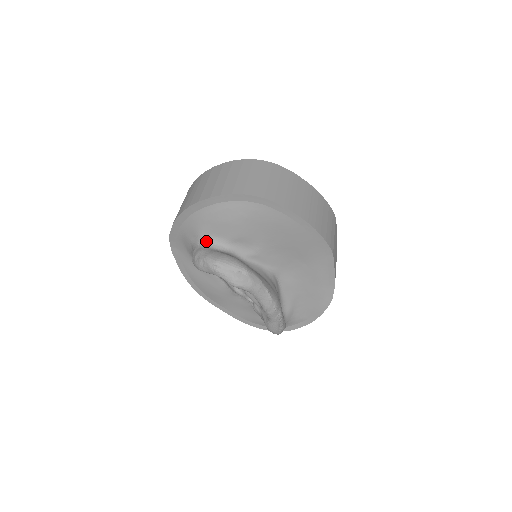
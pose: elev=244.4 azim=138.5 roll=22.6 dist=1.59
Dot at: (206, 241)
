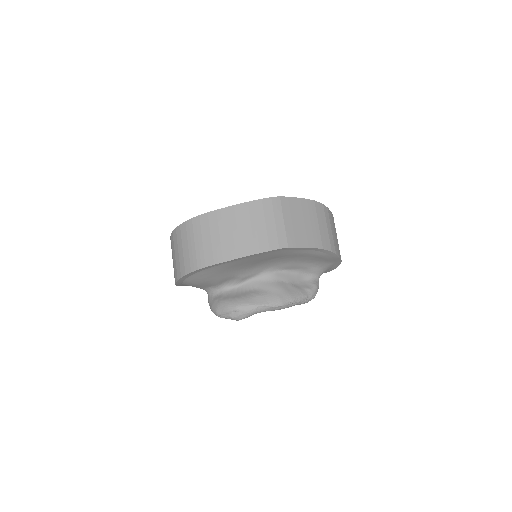
Dot at: (207, 291)
